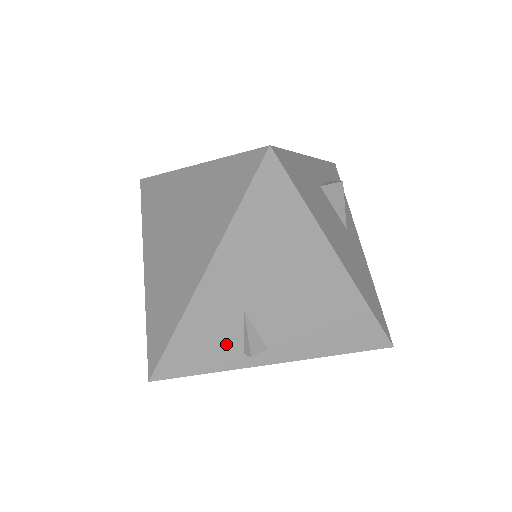
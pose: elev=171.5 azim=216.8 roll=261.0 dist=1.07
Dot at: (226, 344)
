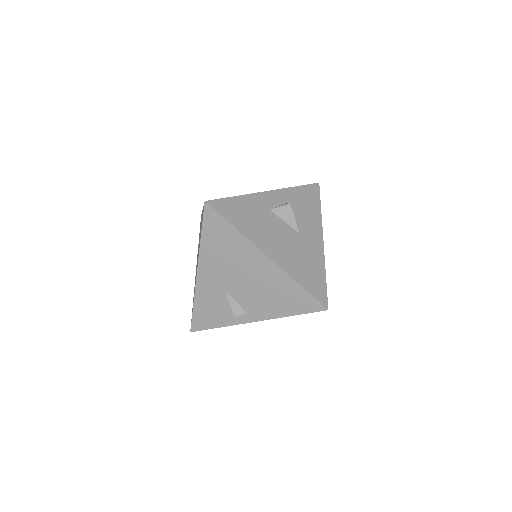
Dot at: (222, 310)
